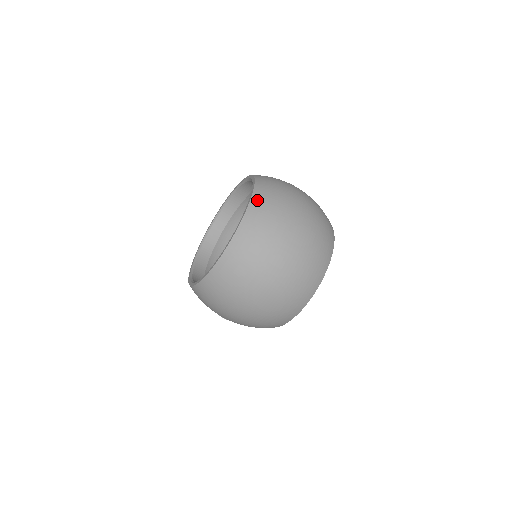
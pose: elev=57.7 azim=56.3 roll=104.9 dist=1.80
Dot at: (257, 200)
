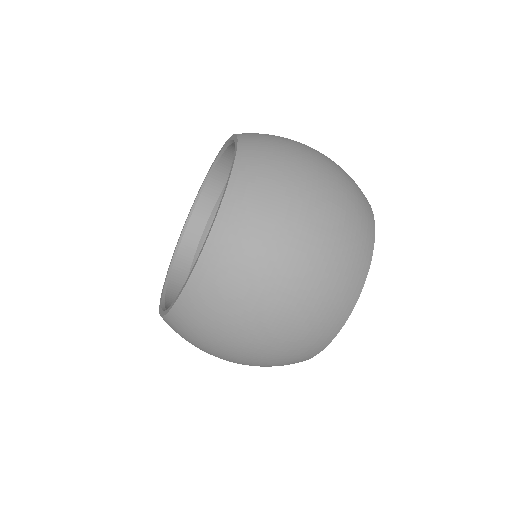
Dot at: (237, 191)
